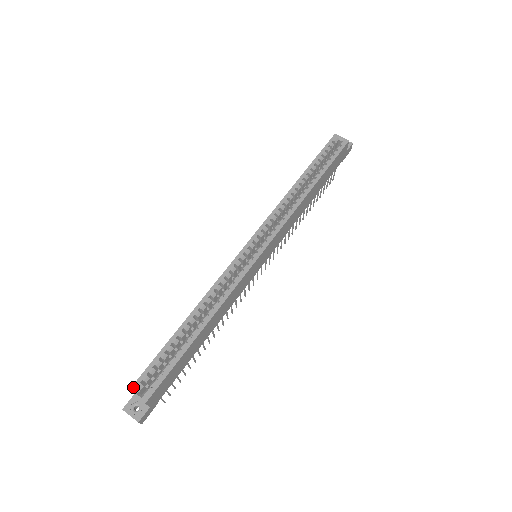
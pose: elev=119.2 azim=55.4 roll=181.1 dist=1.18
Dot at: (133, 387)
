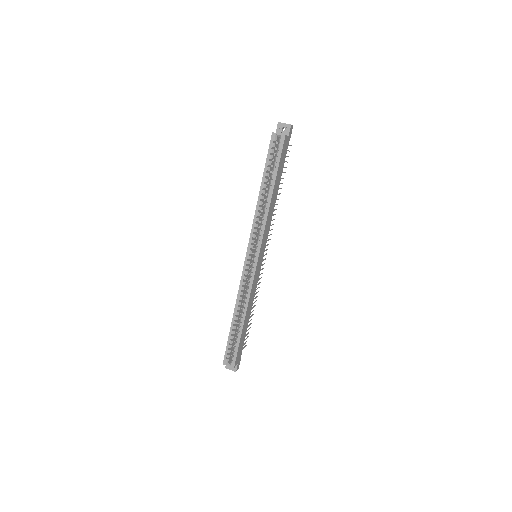
Dot at: (224, 362)
